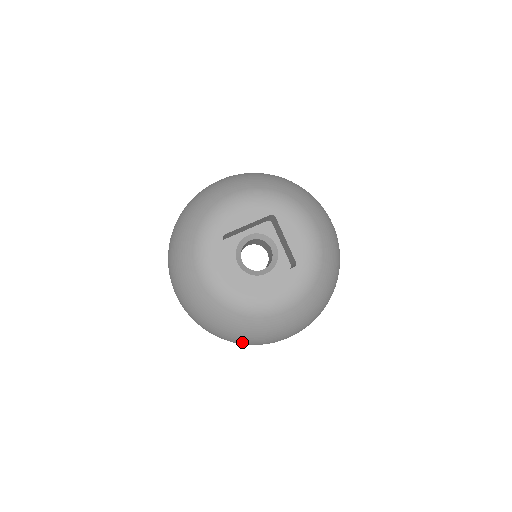
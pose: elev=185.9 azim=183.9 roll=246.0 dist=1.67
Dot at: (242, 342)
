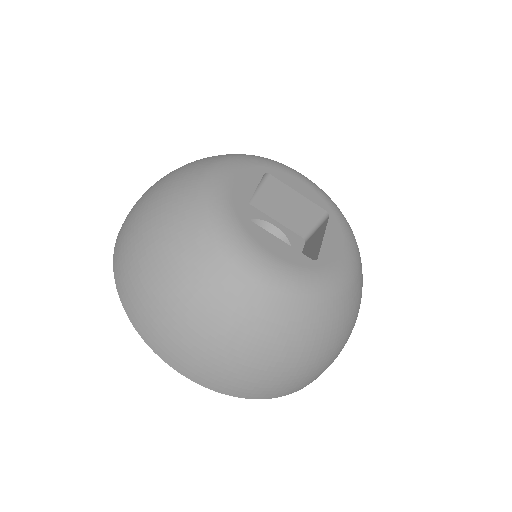
Dot at: (327, 364)
